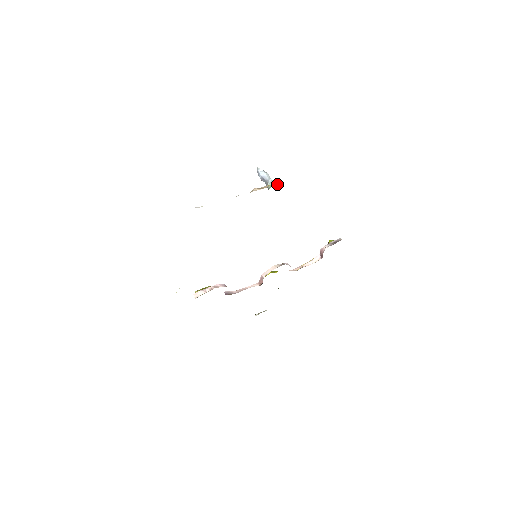
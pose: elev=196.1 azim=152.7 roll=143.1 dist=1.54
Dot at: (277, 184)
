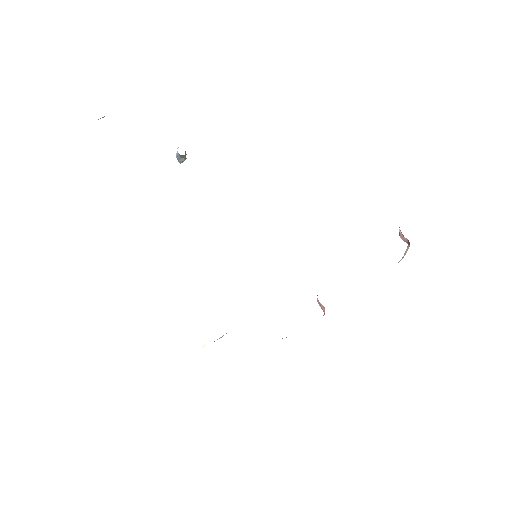
Dot at: occluded
